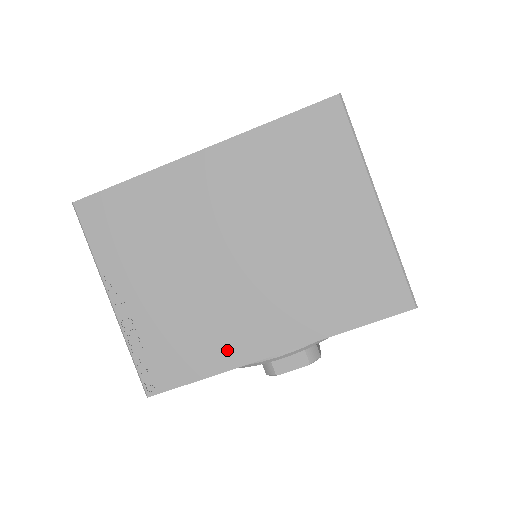
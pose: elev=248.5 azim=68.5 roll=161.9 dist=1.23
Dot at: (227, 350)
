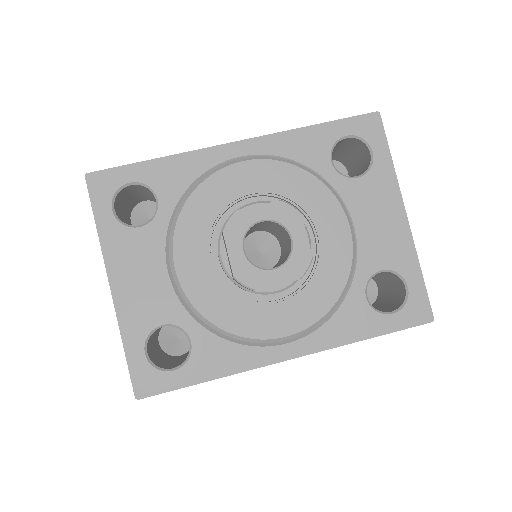
Dot at: occluded
